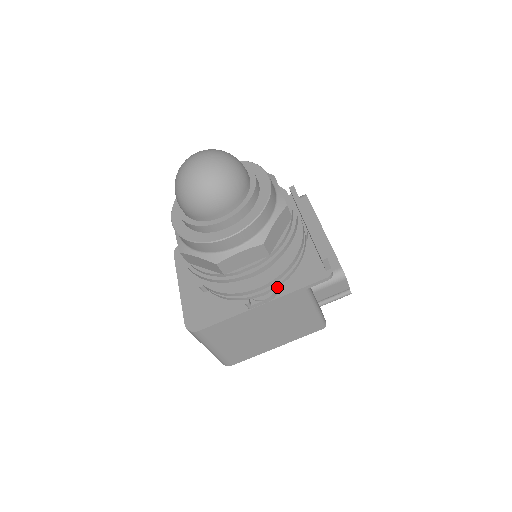
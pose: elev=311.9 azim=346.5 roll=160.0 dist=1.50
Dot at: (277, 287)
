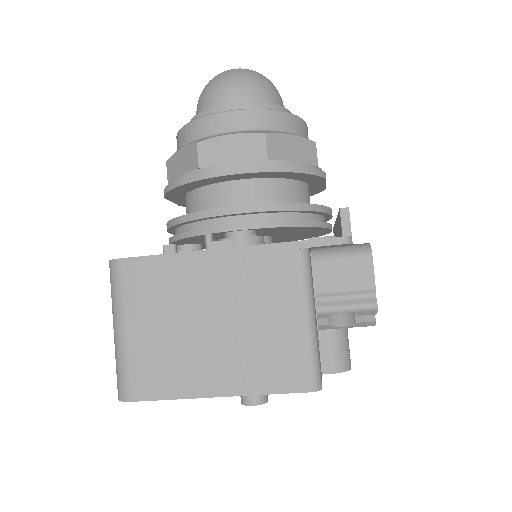
Dot at: (261, 228)
